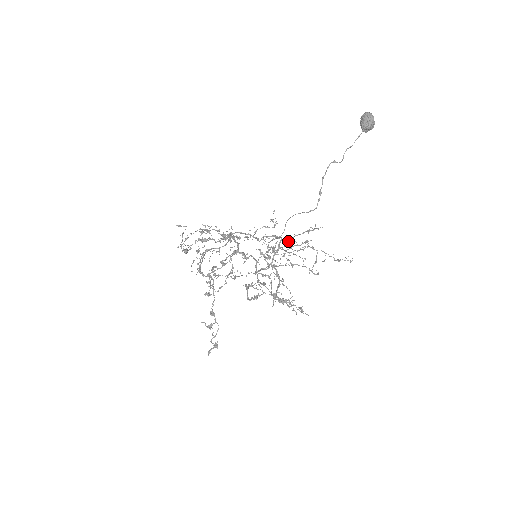
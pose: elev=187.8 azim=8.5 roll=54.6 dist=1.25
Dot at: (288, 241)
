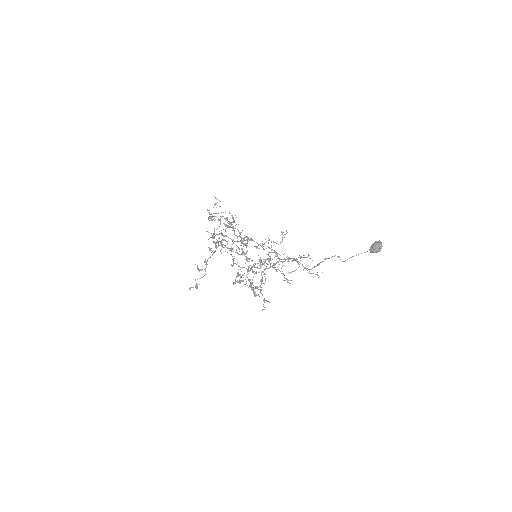
Dot at: occluded
